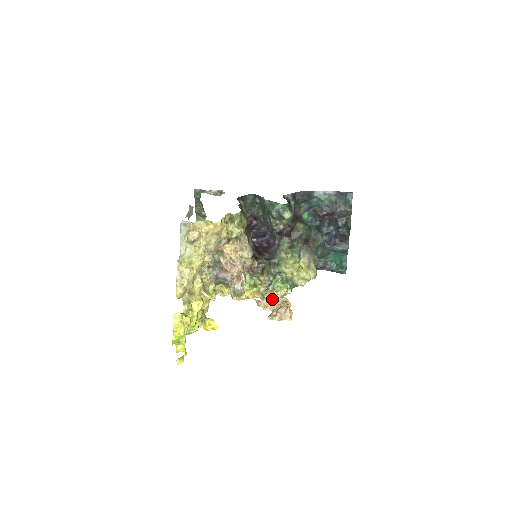
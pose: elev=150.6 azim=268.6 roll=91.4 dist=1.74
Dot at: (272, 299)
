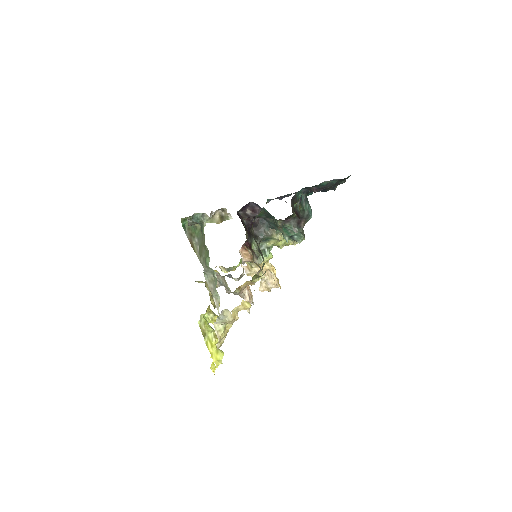
Dot at: occluded
